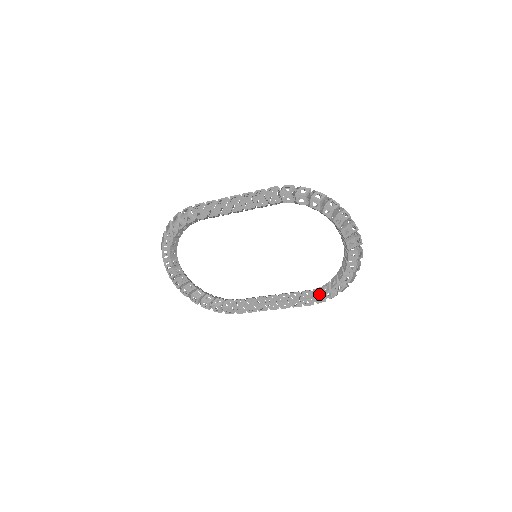
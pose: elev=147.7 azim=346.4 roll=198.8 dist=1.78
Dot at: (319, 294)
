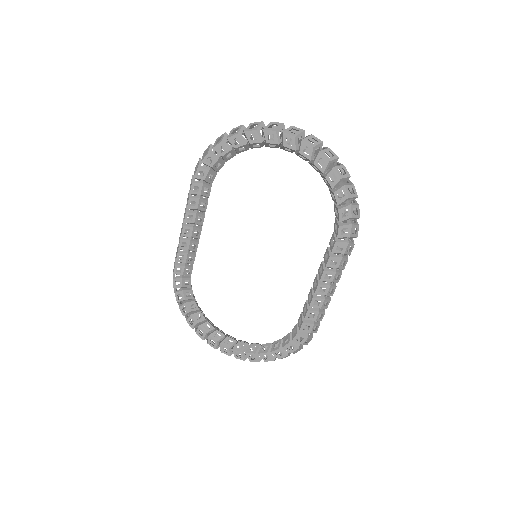
Dot at: (337, 225)
